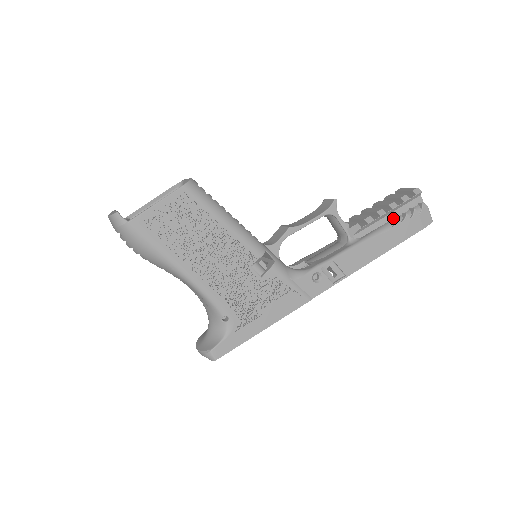
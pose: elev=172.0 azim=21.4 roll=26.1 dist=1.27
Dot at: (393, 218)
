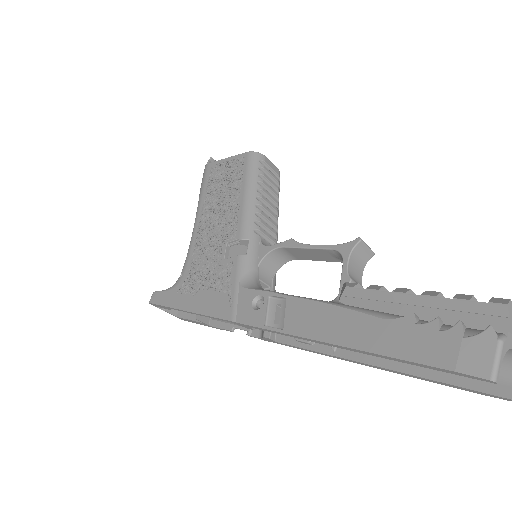
Dot at: (418, 316)
